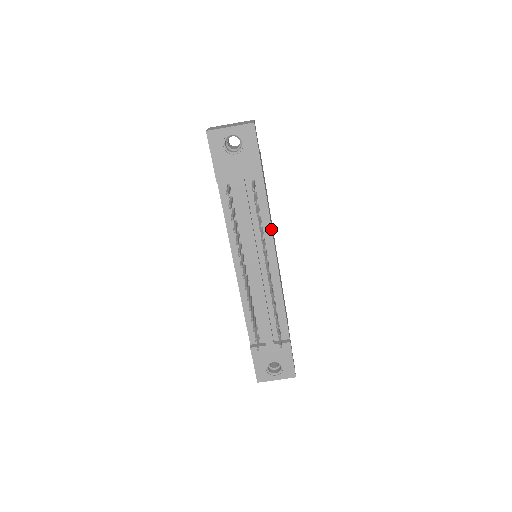
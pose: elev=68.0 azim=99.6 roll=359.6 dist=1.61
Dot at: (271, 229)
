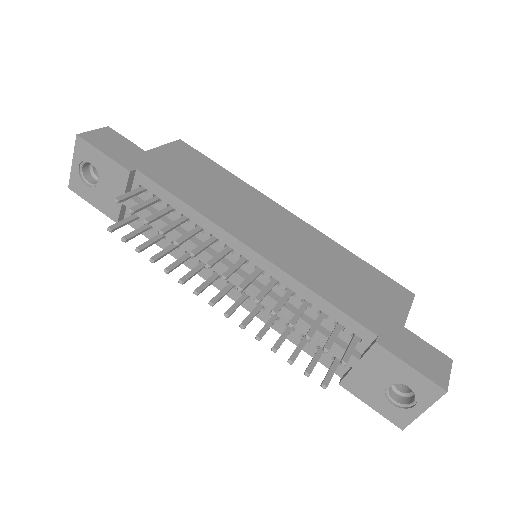
Dot at: (204, 217)
